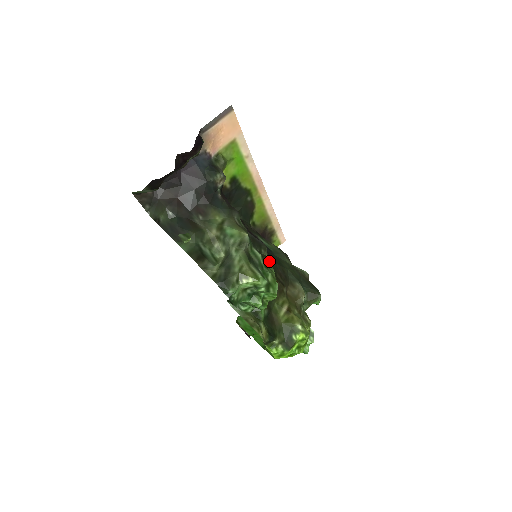
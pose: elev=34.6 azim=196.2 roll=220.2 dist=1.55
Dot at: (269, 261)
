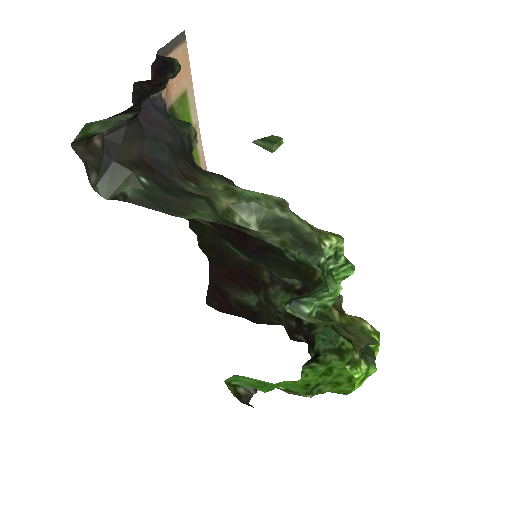
Dot at: occluded
